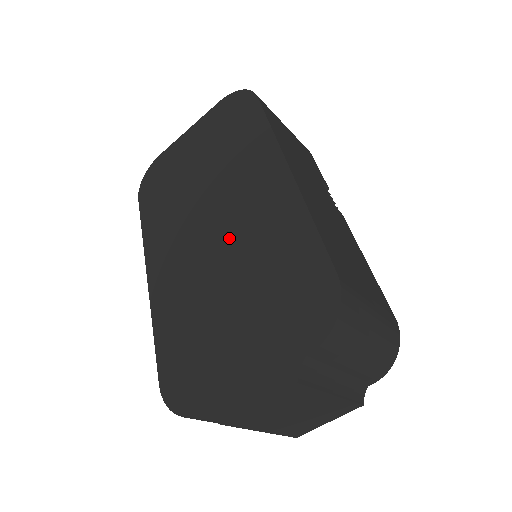
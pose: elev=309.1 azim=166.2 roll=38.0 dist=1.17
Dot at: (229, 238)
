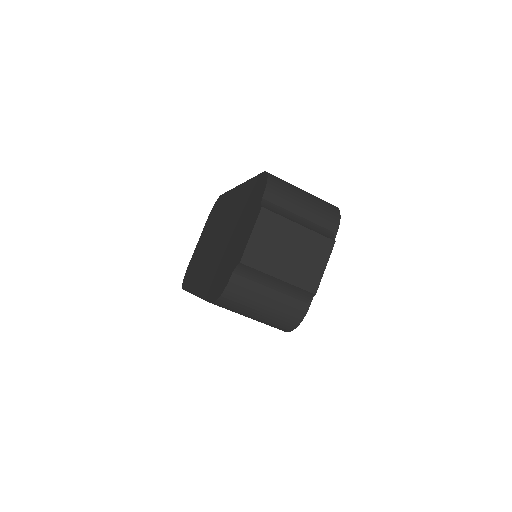
Dot at: (224, 230)
